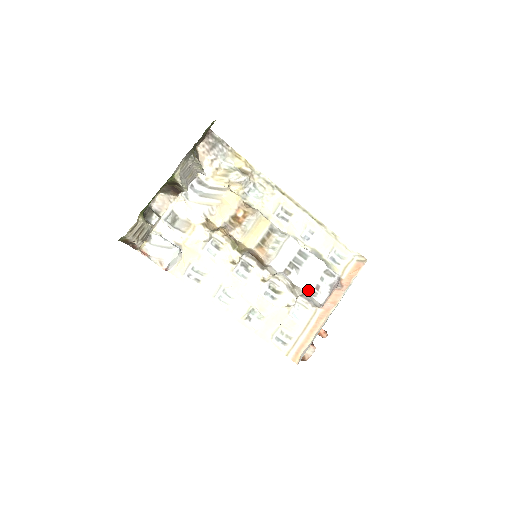
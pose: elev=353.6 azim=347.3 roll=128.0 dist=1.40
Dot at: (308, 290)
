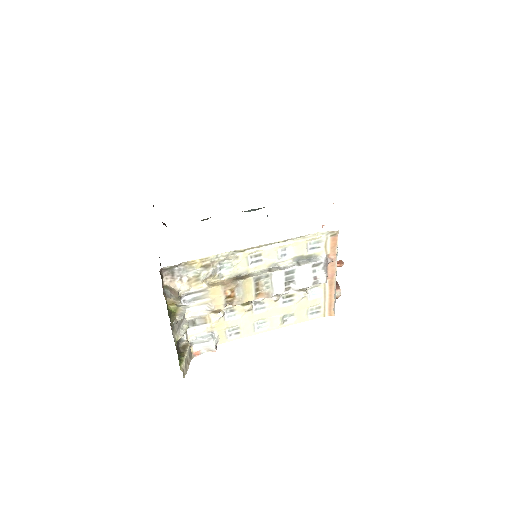
Dot at: (310, 285)
